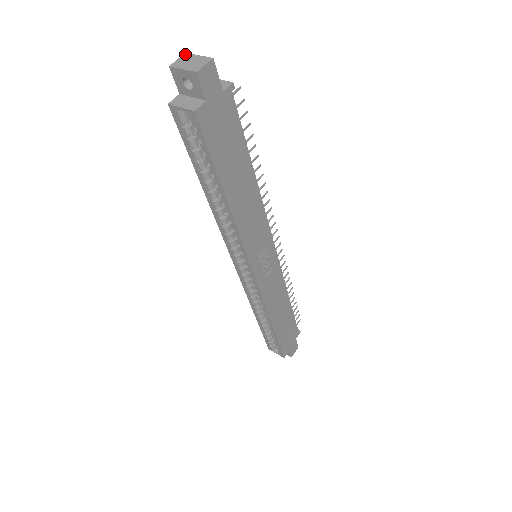
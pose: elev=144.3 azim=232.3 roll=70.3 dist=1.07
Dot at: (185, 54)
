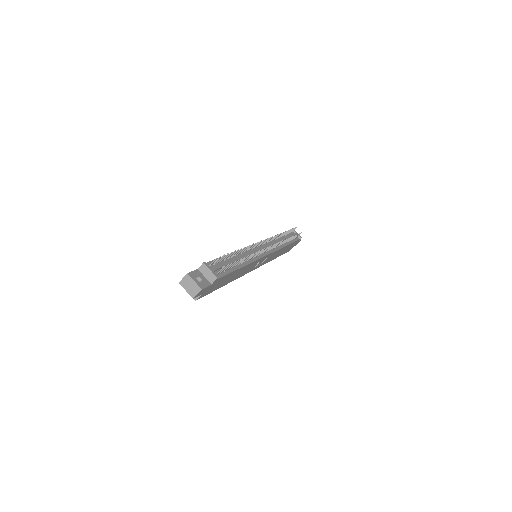
Dot at: (187, 275)
